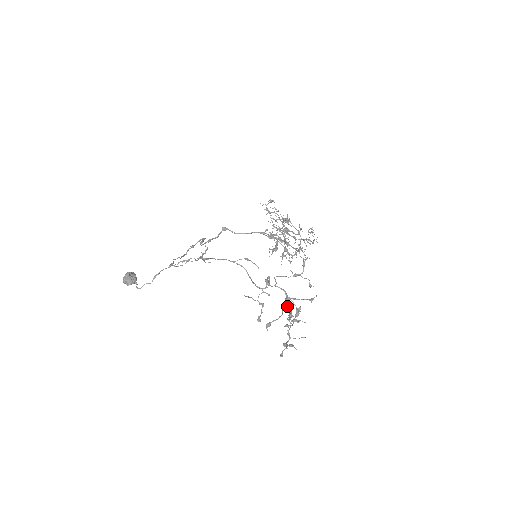
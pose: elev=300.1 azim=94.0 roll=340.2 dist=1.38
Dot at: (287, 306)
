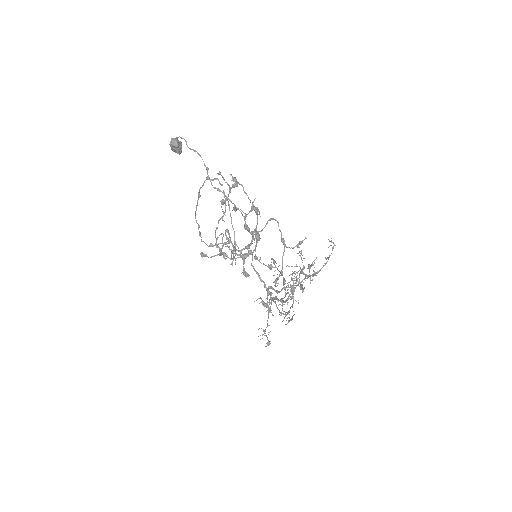
Dot at: occluded
